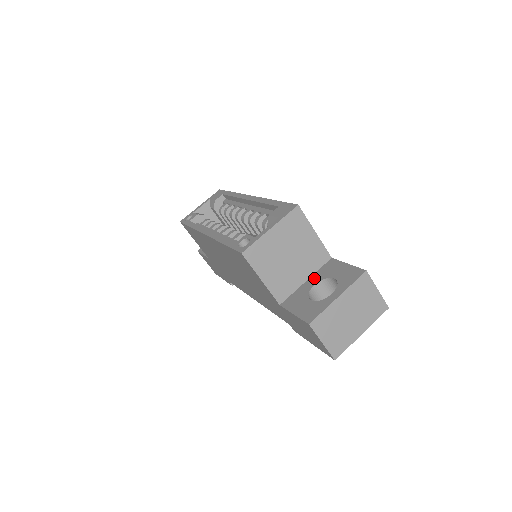
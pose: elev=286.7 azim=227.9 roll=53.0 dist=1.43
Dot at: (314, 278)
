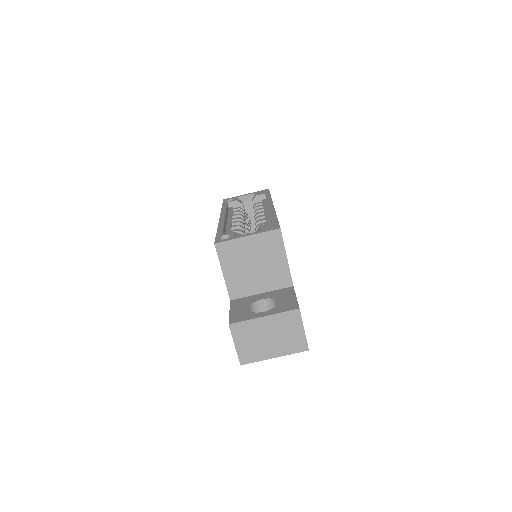
Dot at: (268, 294)
